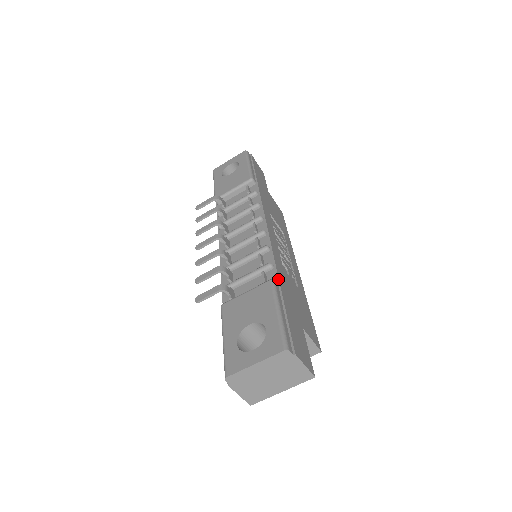
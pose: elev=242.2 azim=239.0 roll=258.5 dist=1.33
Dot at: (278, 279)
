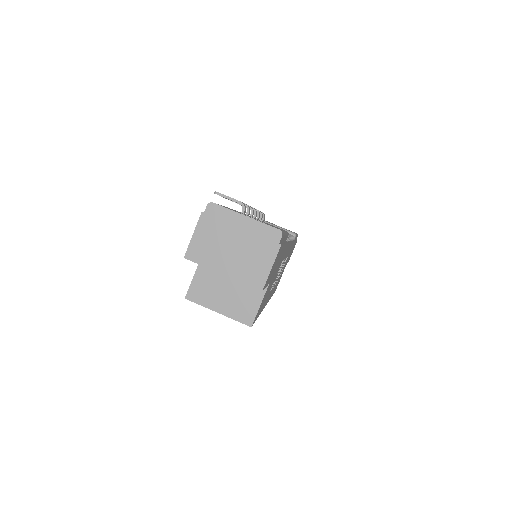
Dot at: occluded
